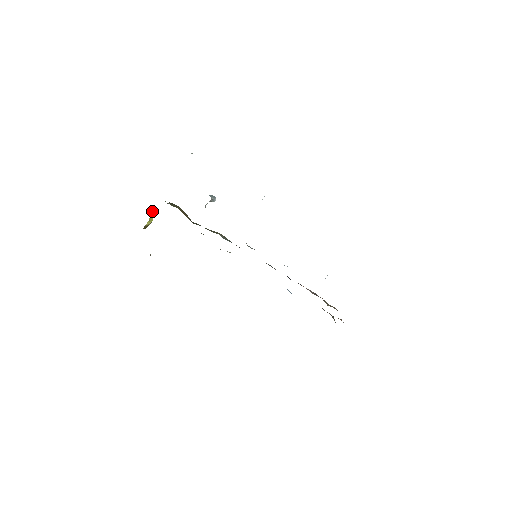
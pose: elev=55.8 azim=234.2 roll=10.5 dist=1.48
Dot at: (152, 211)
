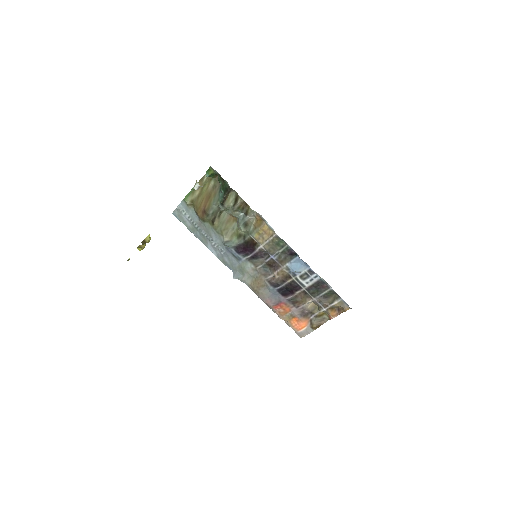
Dot at: occluded
